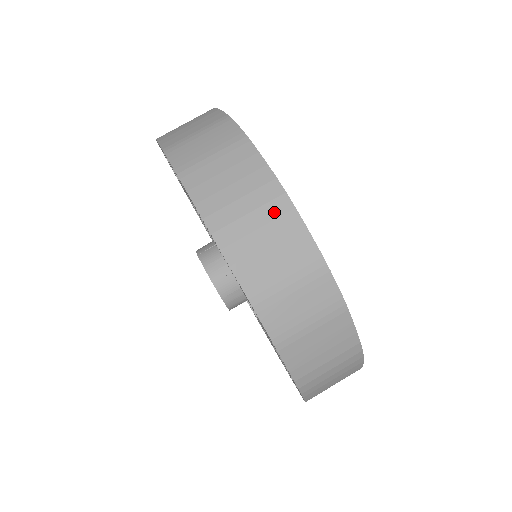
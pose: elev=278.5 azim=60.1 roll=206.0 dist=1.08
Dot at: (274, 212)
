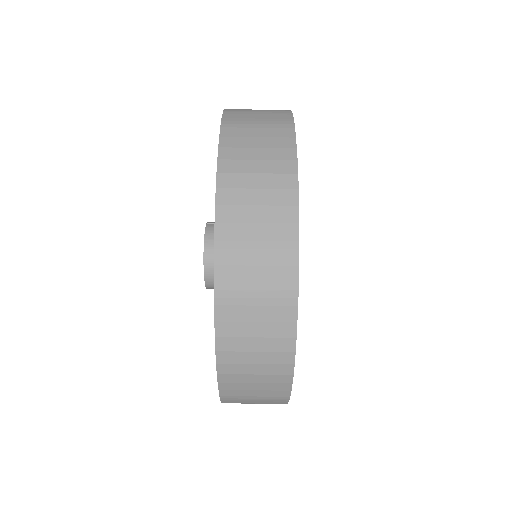
Dot at: (275, 371)
